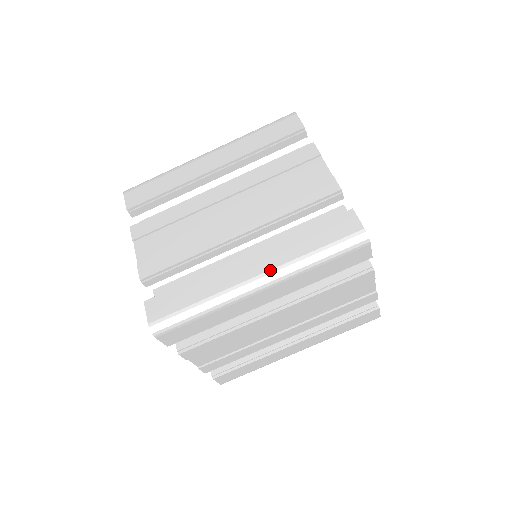
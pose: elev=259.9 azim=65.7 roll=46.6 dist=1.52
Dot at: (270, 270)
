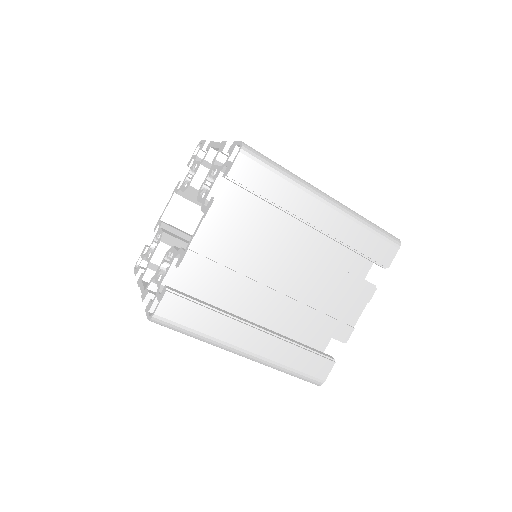
Dot at: (260, 356)
